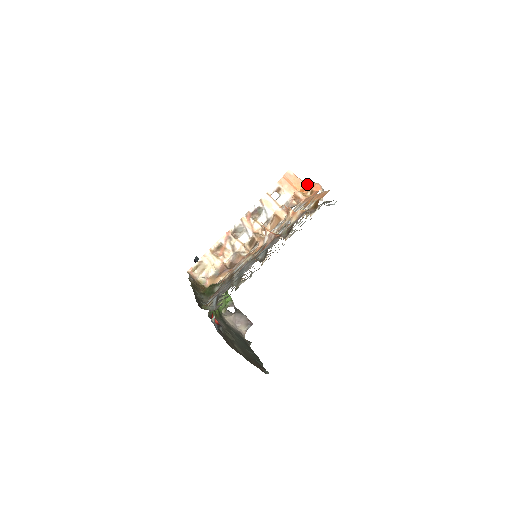
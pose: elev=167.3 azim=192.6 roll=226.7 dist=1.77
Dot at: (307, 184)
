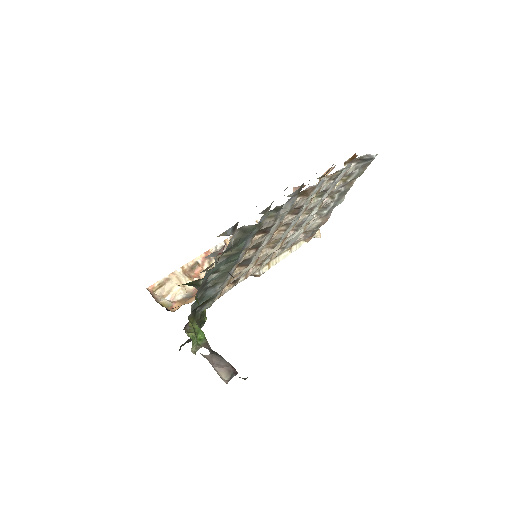
Dot at: occluded
